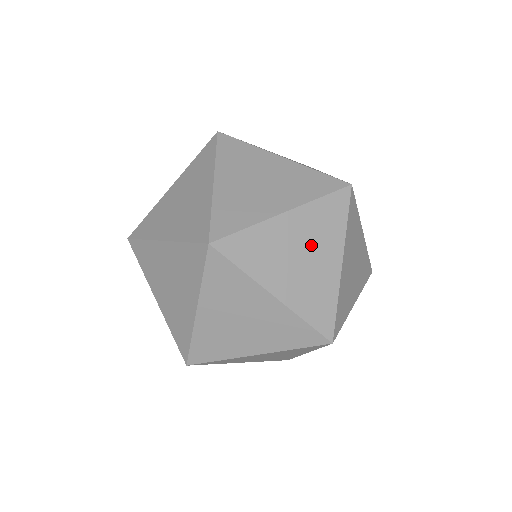
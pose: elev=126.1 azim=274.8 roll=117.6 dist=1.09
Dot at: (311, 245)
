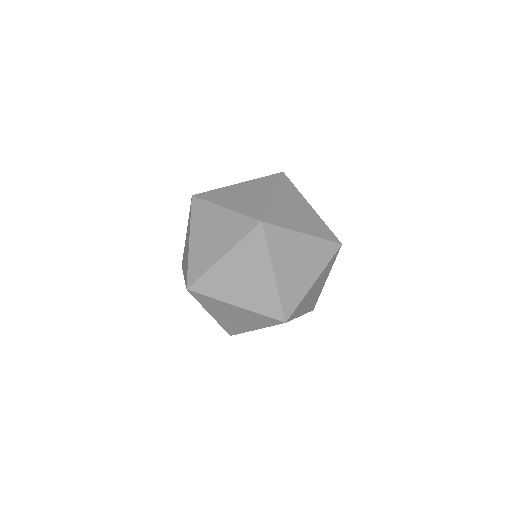
Dot at: (295, 204)
